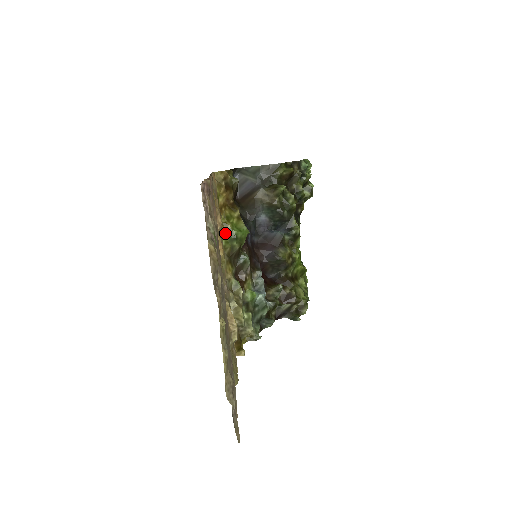
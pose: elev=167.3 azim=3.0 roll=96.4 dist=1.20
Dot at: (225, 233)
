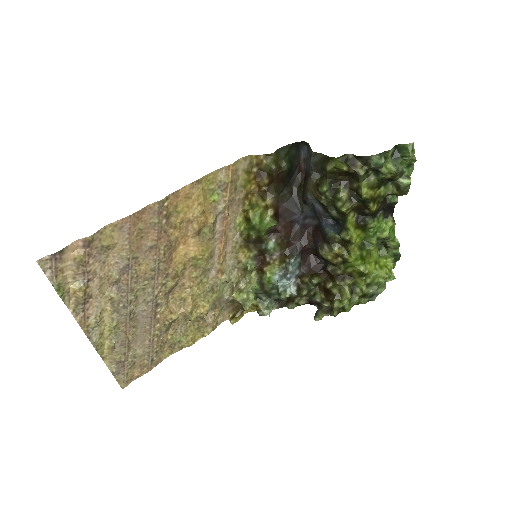
Dot at: (247, 219)
